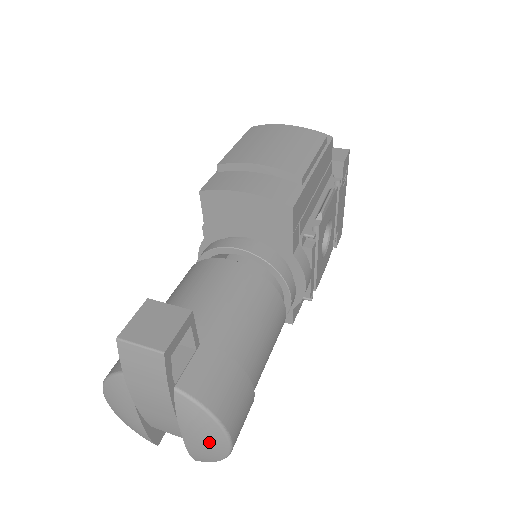
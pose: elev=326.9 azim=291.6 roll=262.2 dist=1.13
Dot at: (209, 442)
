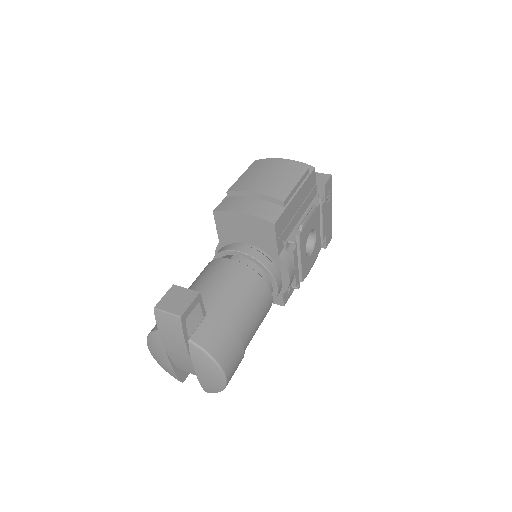
Dot at: (212, 376)
